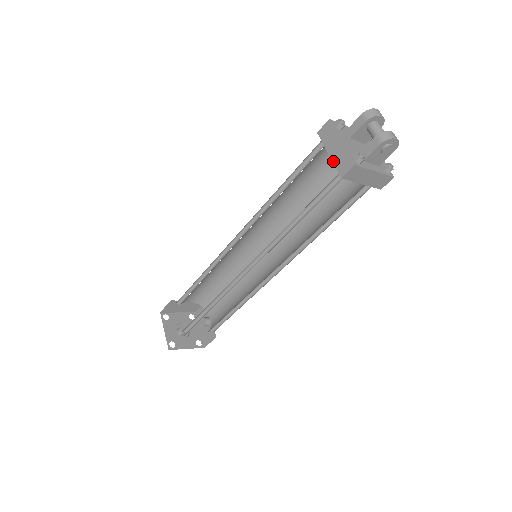
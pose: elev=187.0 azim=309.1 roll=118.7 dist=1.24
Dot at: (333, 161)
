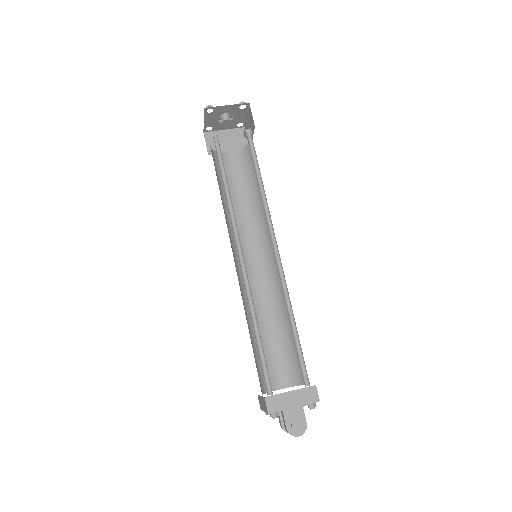
Dot at: (260, 396)
